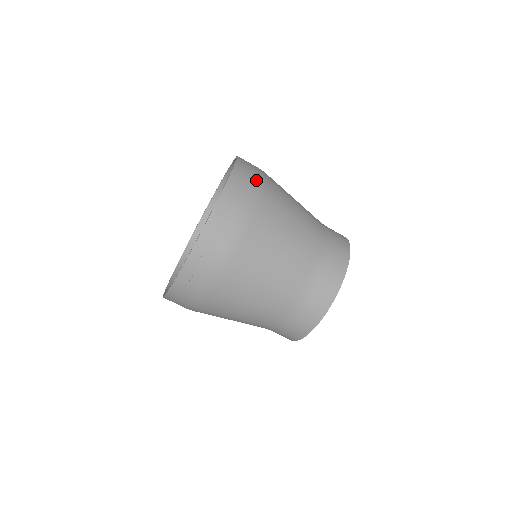
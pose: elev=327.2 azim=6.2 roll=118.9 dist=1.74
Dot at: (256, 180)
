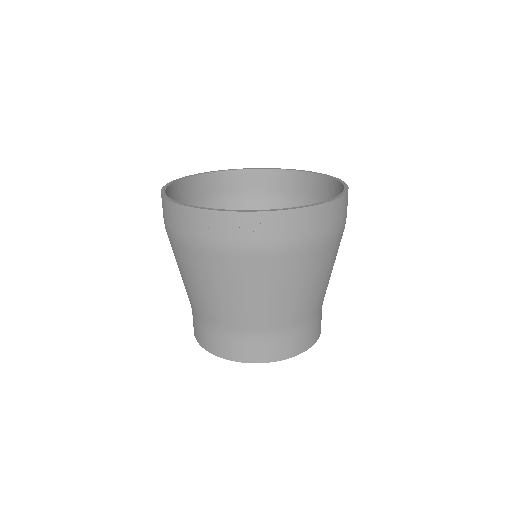
Dot at: (344, 222)
